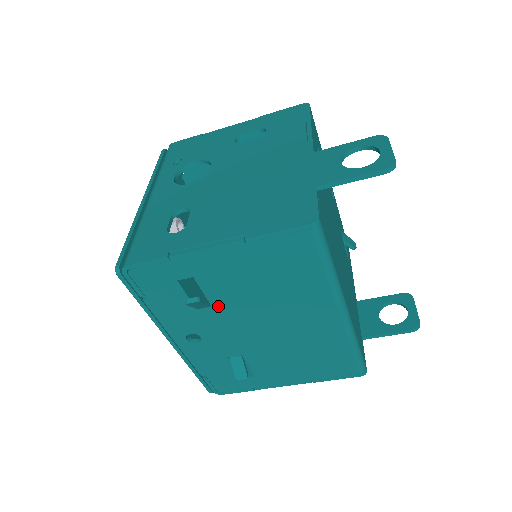
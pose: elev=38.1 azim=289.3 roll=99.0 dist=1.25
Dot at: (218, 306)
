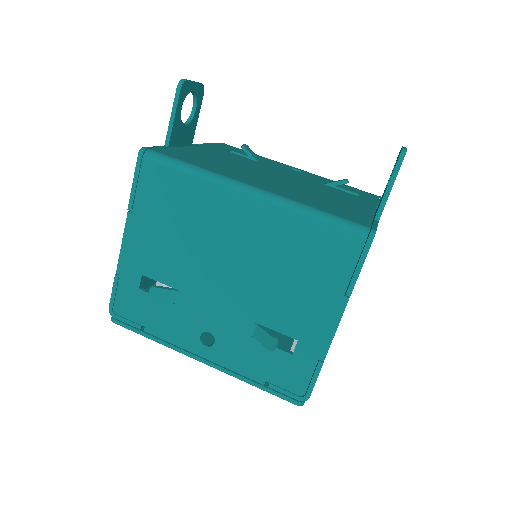
Dot at: (181, 285)
